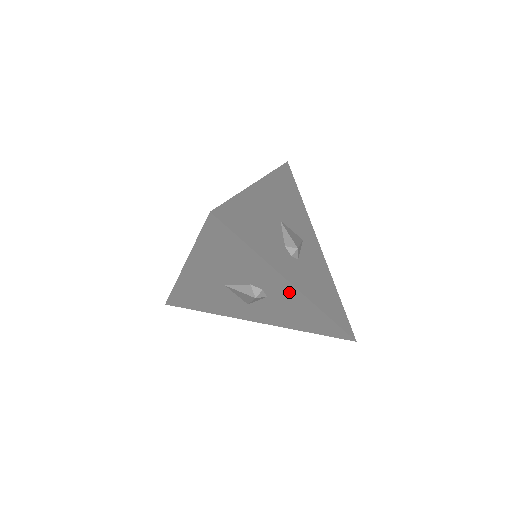
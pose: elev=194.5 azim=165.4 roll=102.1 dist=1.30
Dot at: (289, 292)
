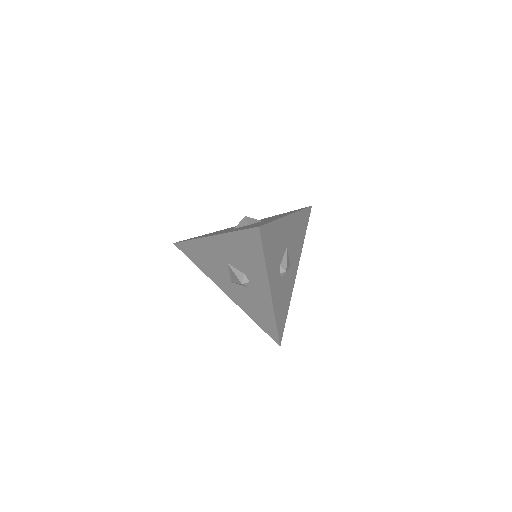
Dot at: (265, 294)
